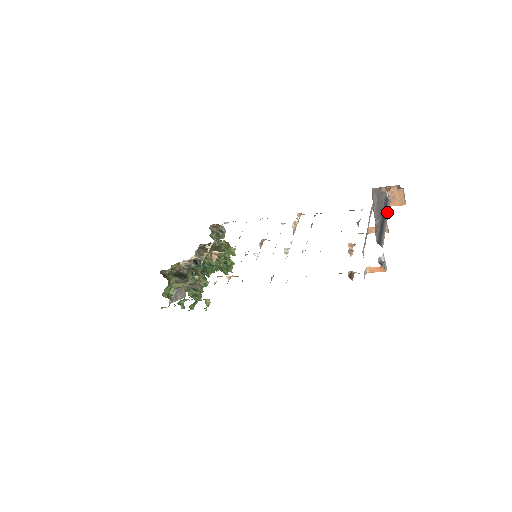
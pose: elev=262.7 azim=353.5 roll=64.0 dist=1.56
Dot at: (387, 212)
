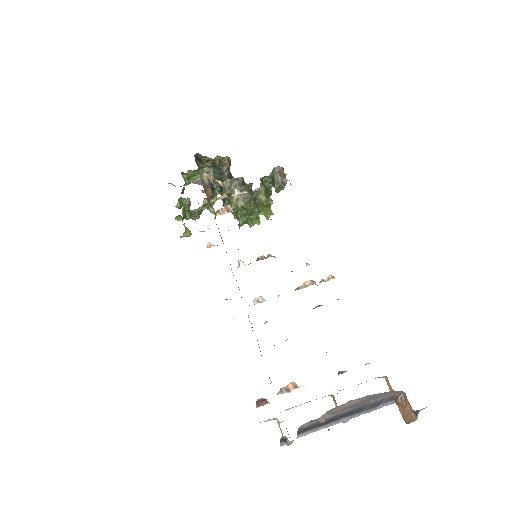
Dot at: (368, 411)
